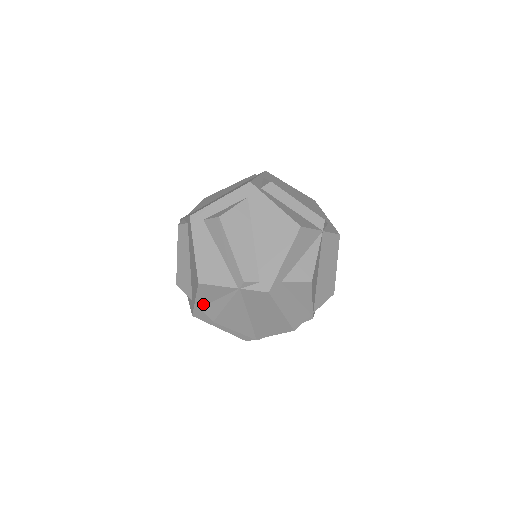
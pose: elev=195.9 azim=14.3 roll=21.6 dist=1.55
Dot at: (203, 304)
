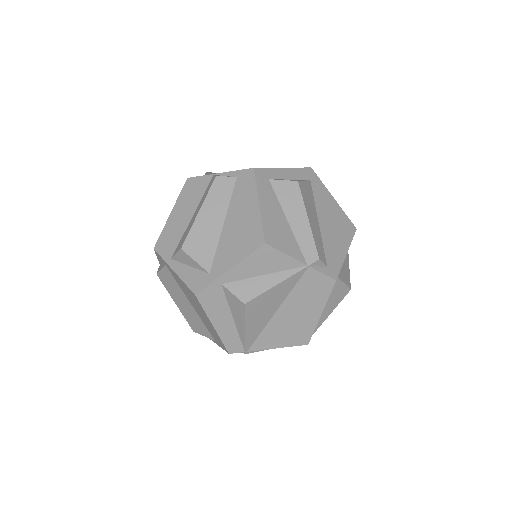
Dot at: (234, 278)
